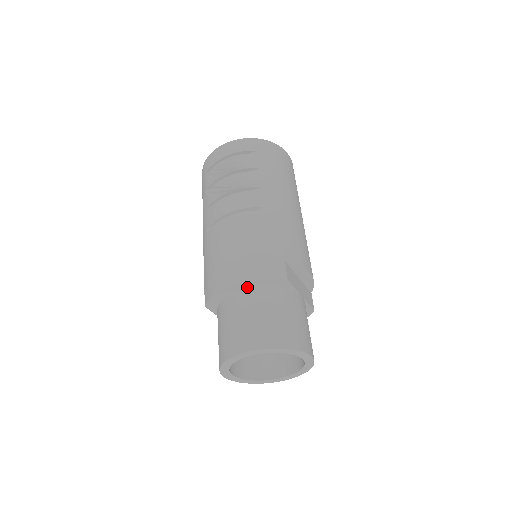
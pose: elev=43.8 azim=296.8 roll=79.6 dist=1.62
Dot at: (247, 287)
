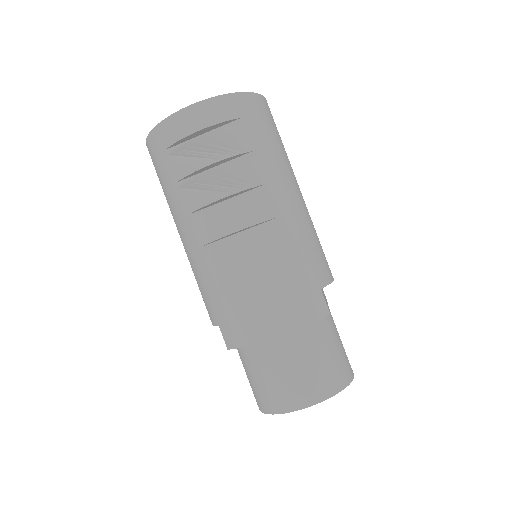
Dot at: occluded
